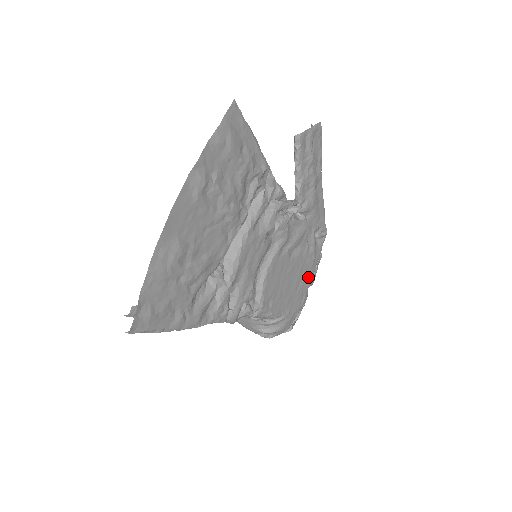
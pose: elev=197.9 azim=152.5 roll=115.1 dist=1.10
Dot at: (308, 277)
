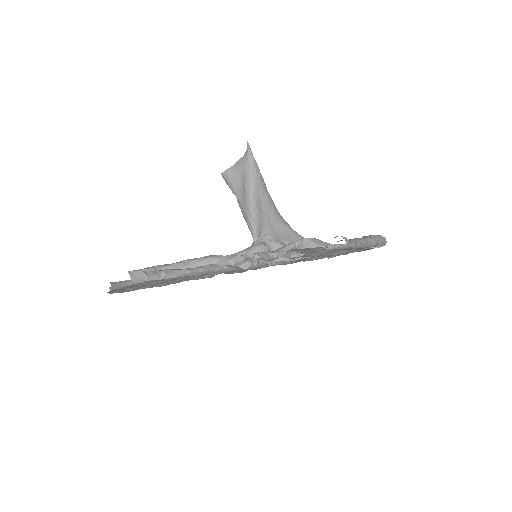
Dot at: occluded
